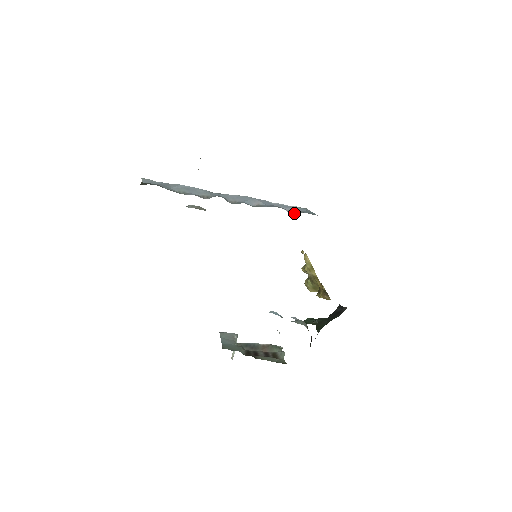
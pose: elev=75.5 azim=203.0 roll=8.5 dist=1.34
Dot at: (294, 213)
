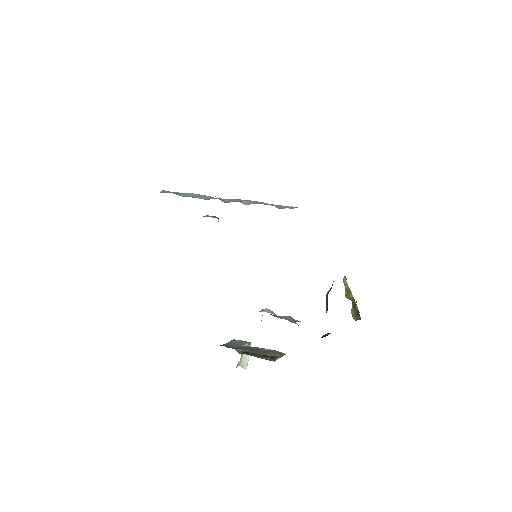
Dot at: (282, 208)
